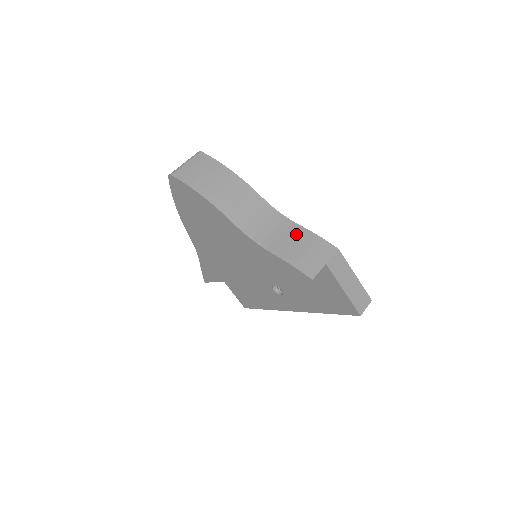
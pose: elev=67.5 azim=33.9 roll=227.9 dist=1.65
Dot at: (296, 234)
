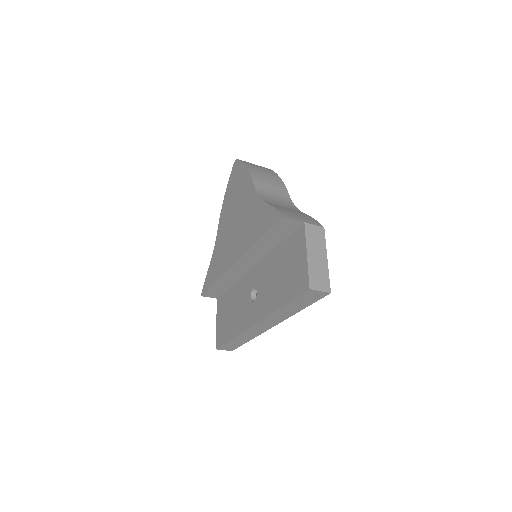
Dot at: (296, 211)
